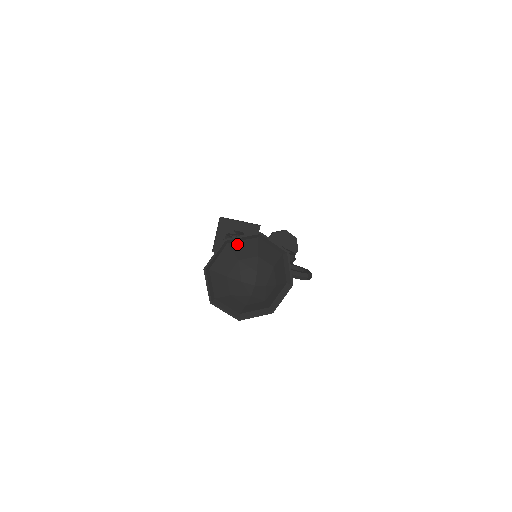
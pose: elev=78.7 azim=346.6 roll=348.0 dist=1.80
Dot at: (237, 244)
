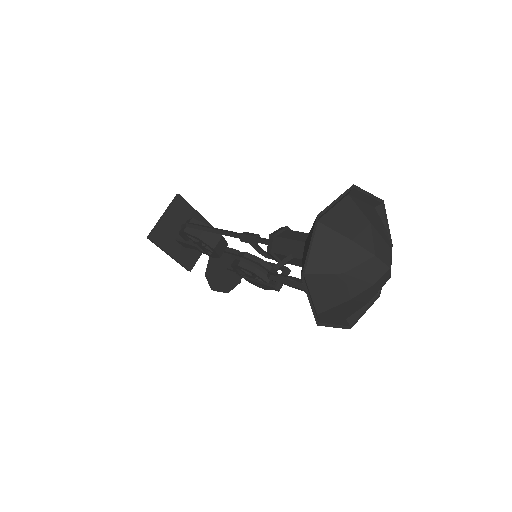
Dot at: (359, 202)
